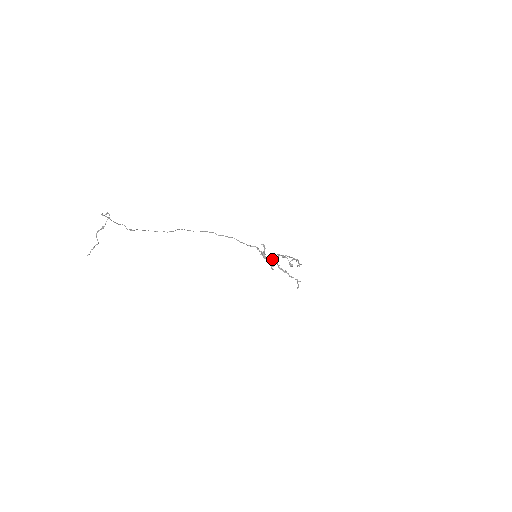
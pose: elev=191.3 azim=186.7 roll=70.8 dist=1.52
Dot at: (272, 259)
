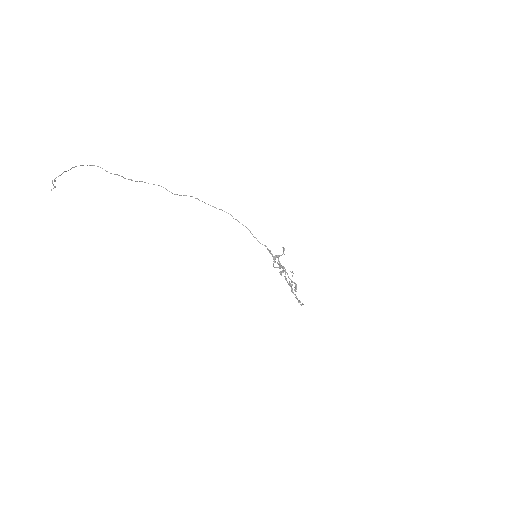
Dot at: occluded
